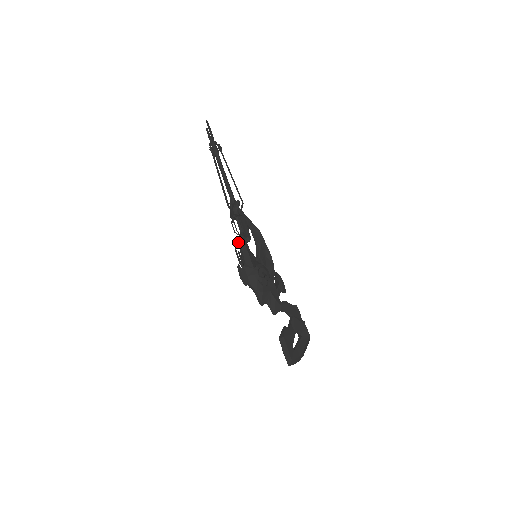
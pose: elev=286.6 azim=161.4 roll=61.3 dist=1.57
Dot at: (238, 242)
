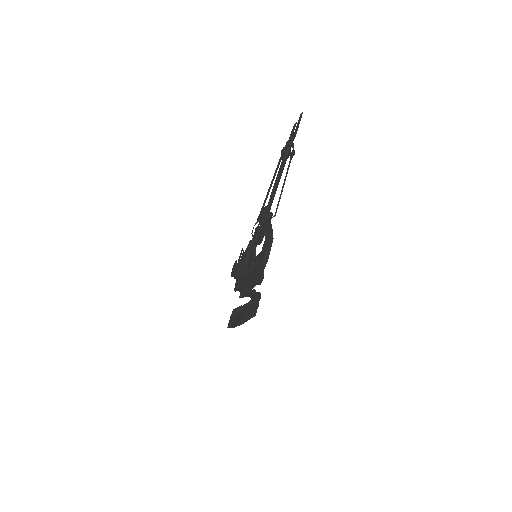
Dot at: (249, 243)
